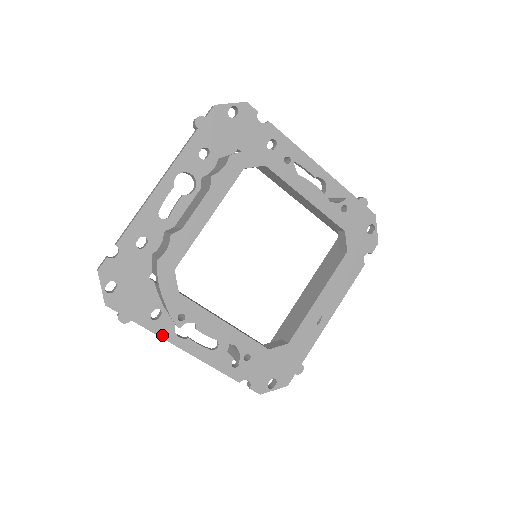
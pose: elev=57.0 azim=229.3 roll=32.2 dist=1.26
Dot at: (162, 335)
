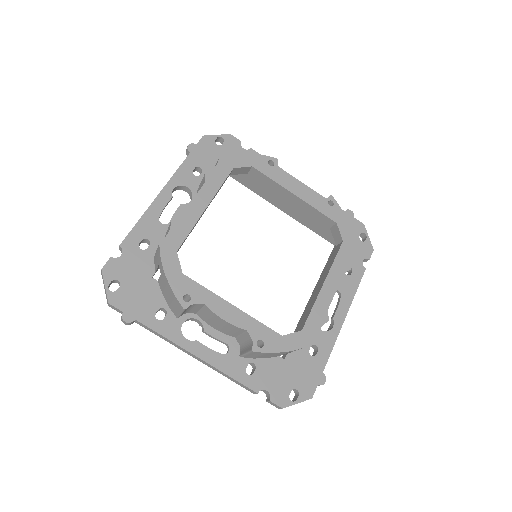
Dot at: (168, 336)
